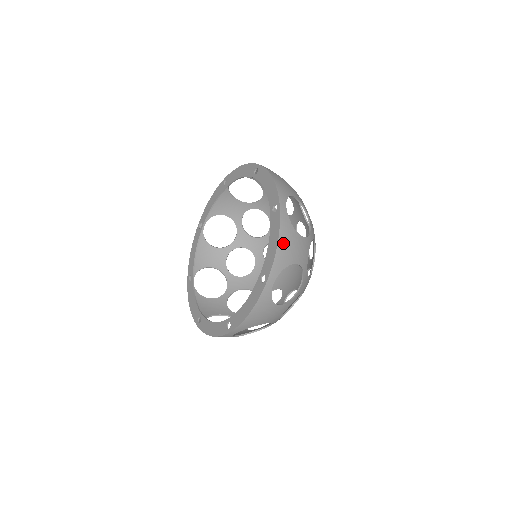
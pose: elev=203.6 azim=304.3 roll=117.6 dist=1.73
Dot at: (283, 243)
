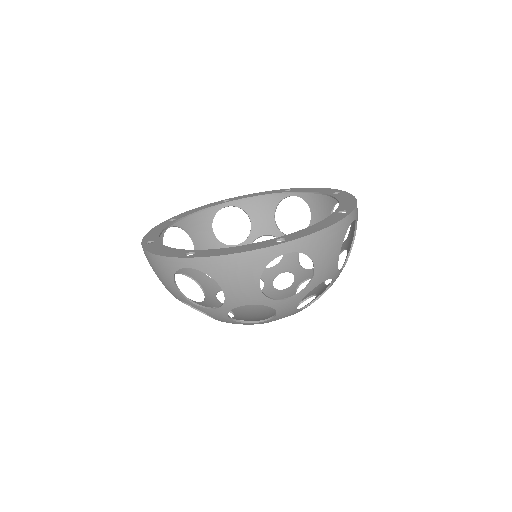
Dot at: occluded
